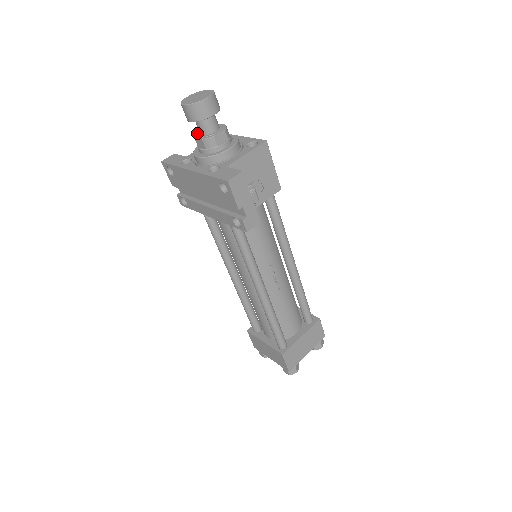
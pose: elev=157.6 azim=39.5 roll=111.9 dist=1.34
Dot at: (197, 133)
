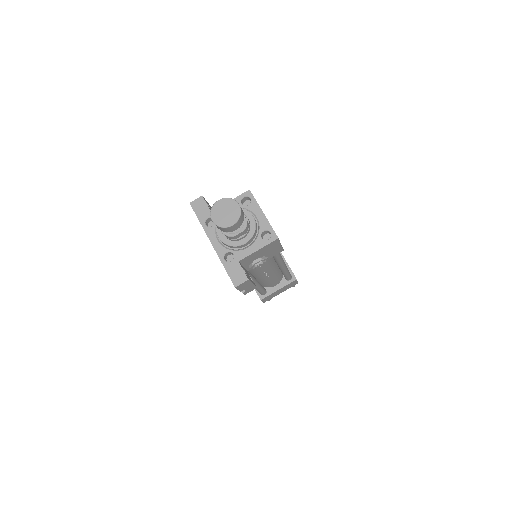
Dot at: occluded
